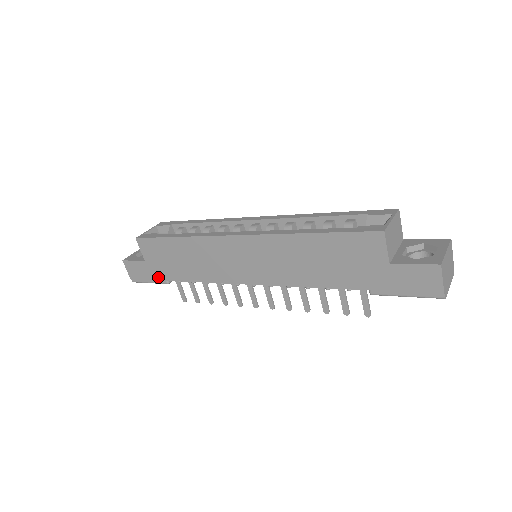
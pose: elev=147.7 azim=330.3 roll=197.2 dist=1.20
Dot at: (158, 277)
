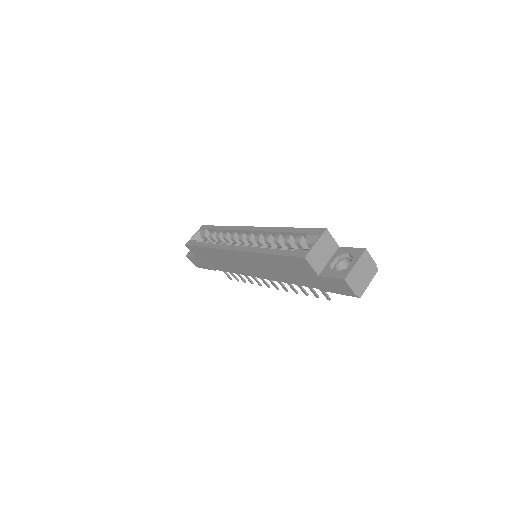
Dot at: (208, 267)
